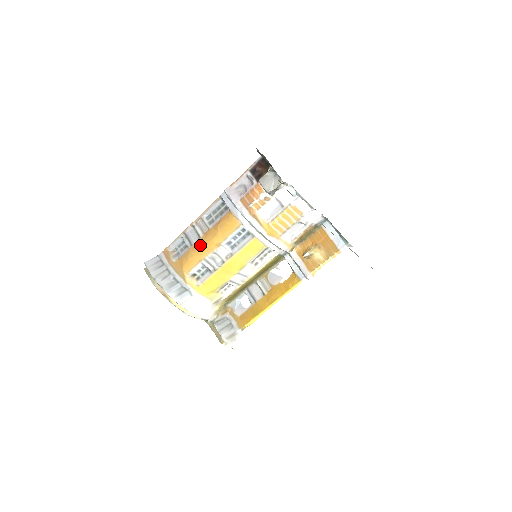
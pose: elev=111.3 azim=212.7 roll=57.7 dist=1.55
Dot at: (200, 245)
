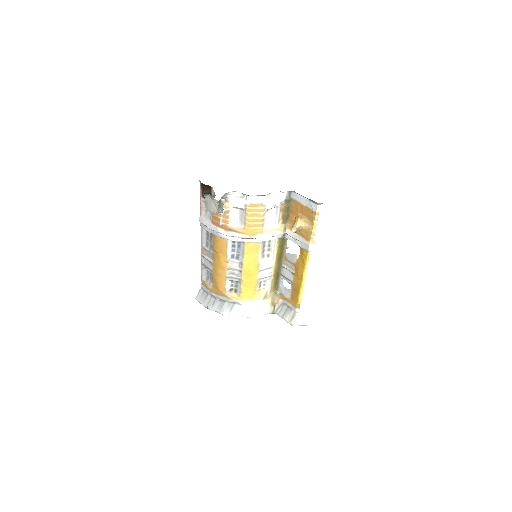
Dot at: (216, 269)
